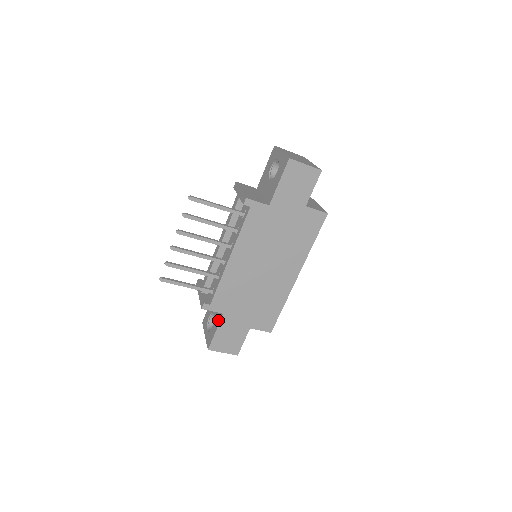
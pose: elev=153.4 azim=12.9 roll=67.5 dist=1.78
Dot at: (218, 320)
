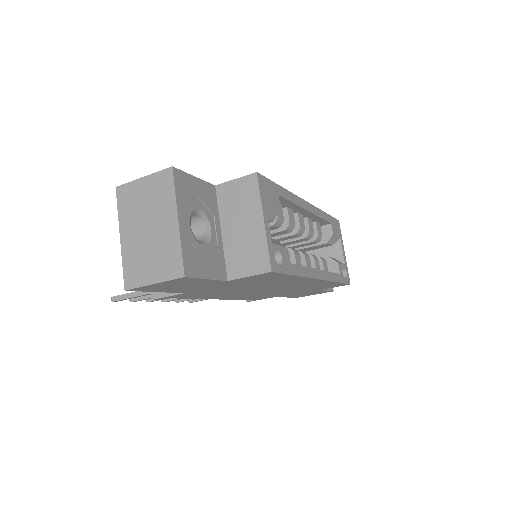
Dot at: occluded
